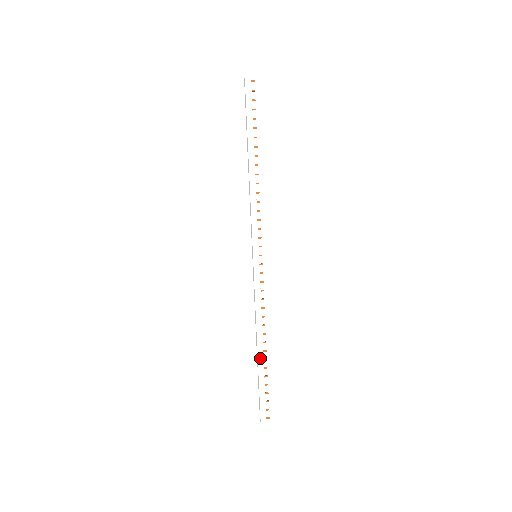
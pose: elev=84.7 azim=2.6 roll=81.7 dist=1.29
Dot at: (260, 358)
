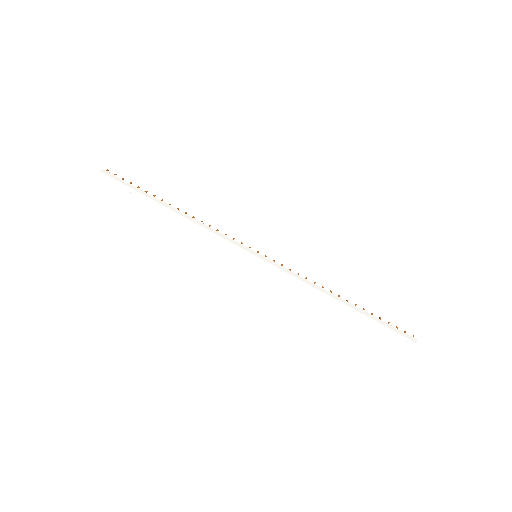
Dot at: (353, 307)
